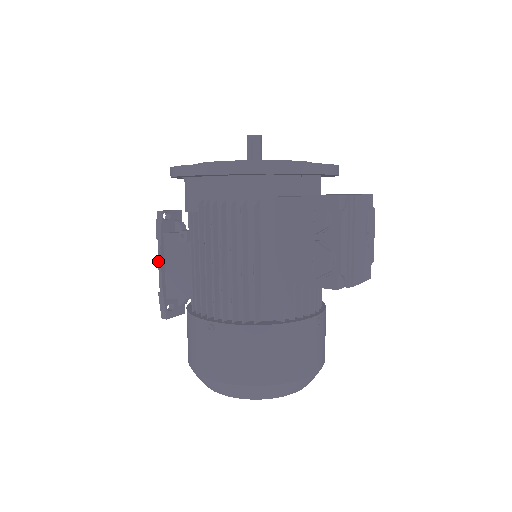
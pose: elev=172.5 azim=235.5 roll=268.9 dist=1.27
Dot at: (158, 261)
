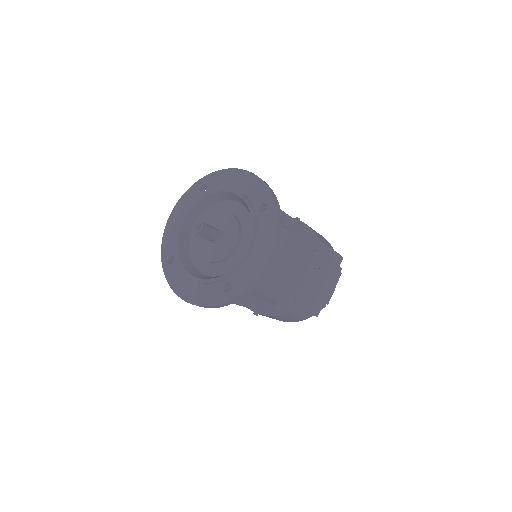
Dot at: occluded
